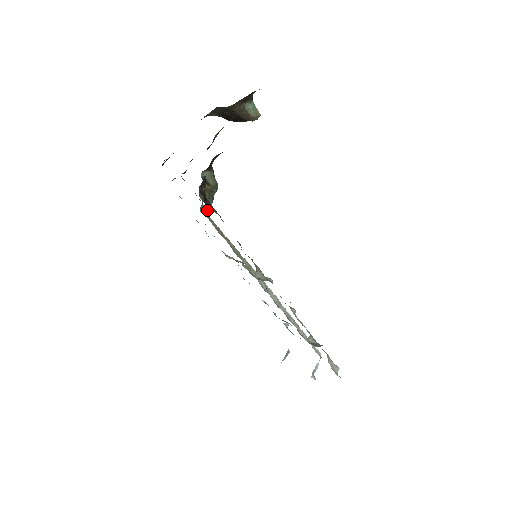
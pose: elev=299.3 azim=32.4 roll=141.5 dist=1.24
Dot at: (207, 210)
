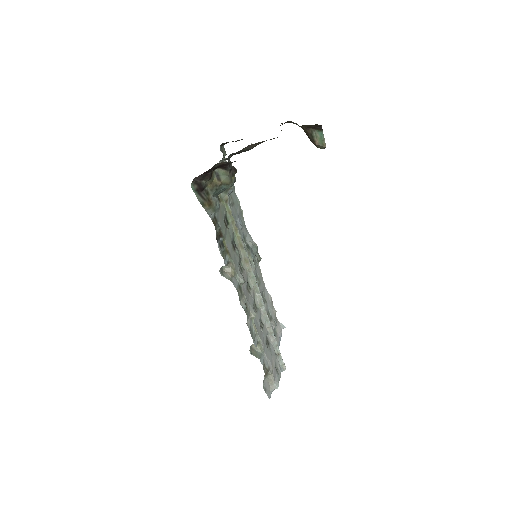
Dot at: (228, 197)
